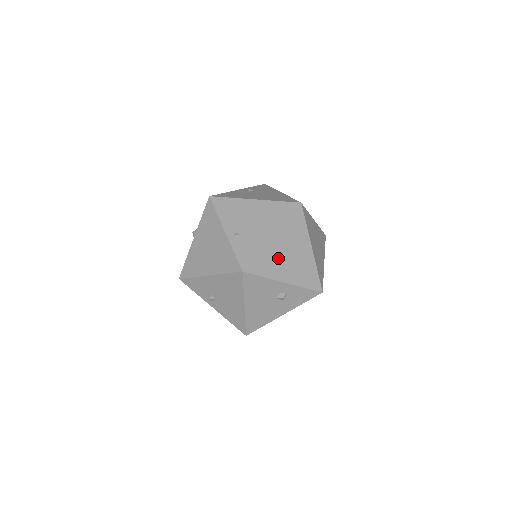
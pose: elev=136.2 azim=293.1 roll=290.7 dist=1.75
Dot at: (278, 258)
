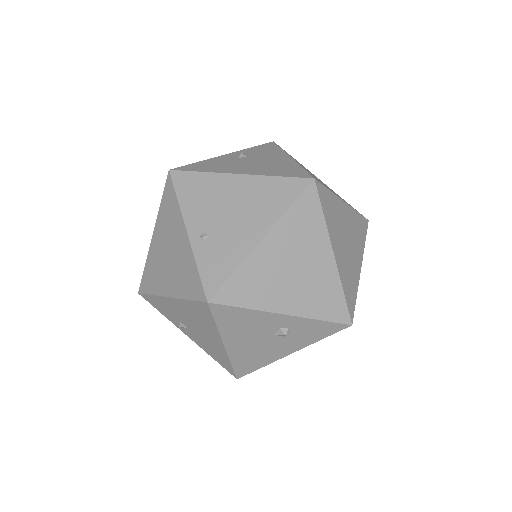
Dot at: (272, 275)
